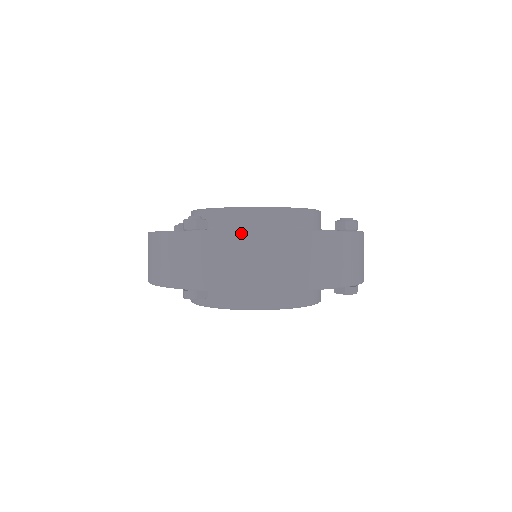
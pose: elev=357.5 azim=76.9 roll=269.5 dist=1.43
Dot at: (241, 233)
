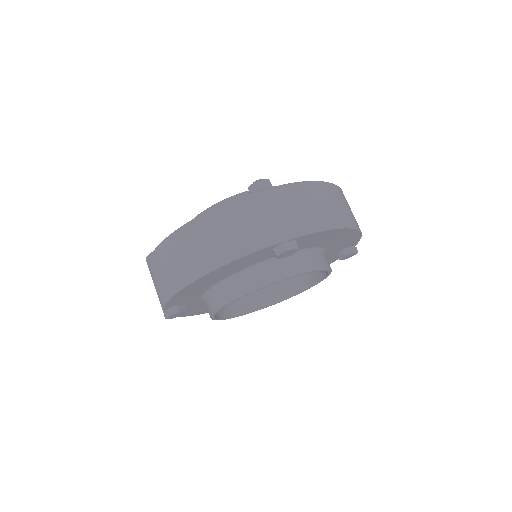
Dot at: (156, 250)
